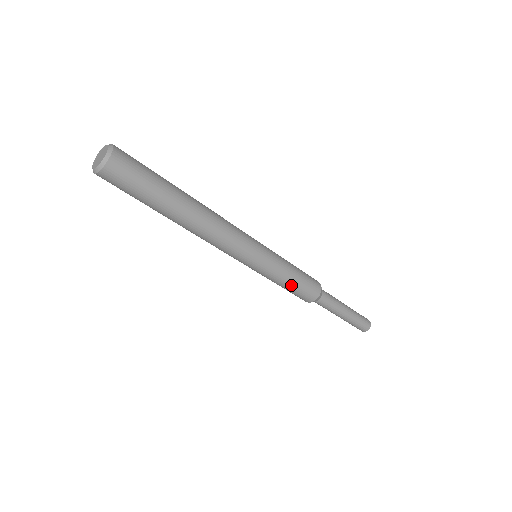
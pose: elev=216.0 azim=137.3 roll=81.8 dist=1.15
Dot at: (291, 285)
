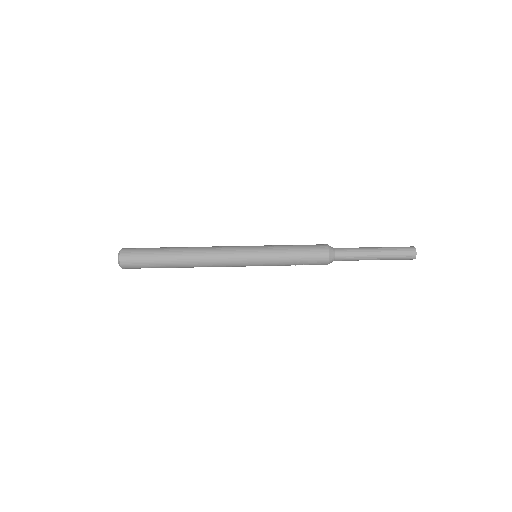
Dot at: (295, 247)
